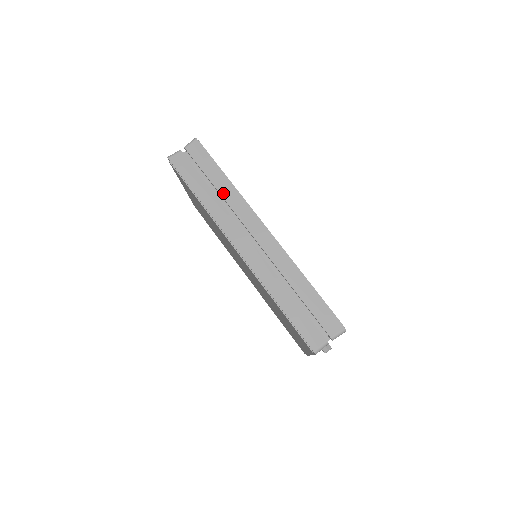
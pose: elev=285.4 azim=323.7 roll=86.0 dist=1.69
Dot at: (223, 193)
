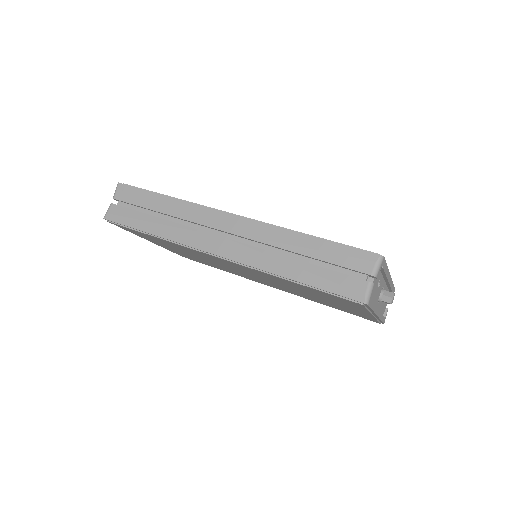
Dot at: (171, 212)
